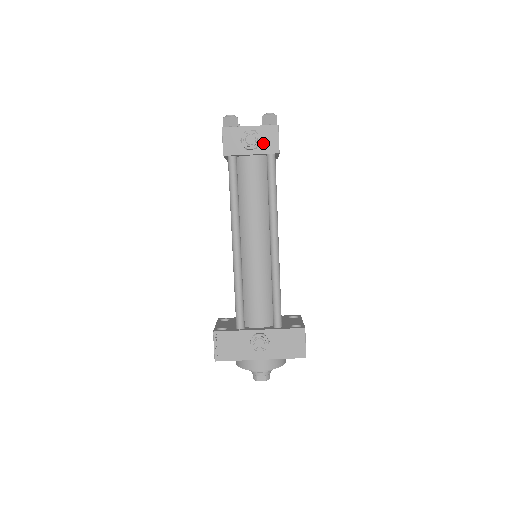
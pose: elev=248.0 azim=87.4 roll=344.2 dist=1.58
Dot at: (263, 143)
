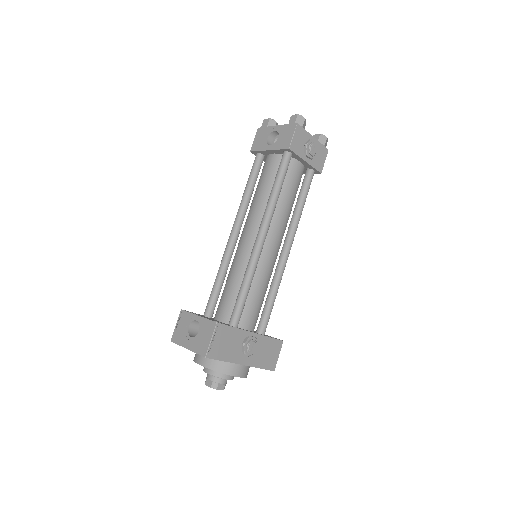
Dot at: (316, 158)
